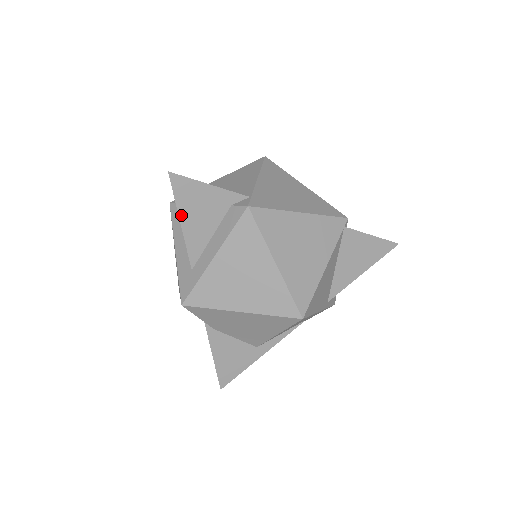
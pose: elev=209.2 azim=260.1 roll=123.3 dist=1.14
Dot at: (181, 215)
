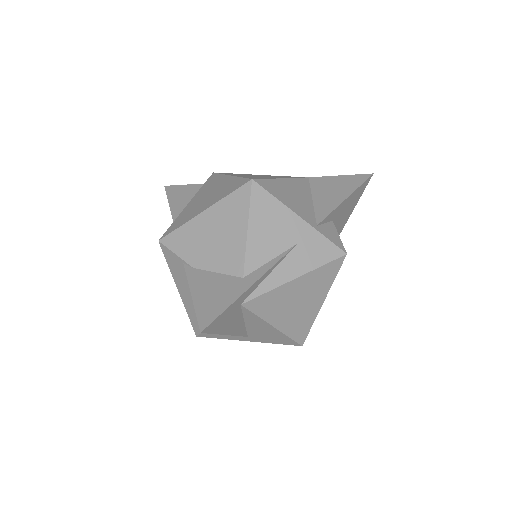
Dot at: (170, 202)
